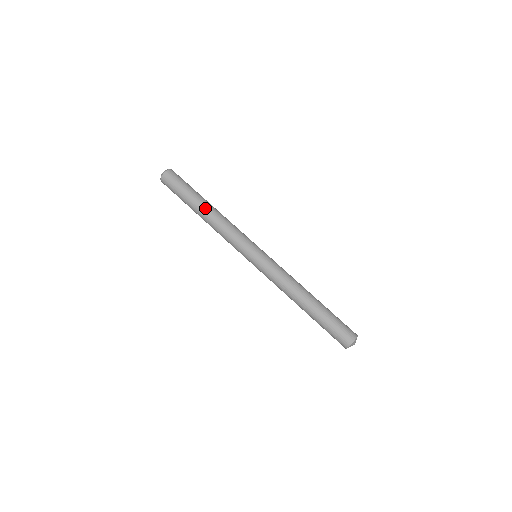
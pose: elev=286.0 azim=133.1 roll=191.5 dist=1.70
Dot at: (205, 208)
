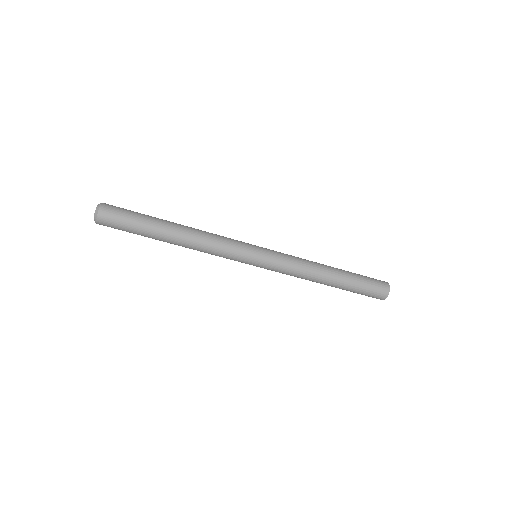
Dot at: (174, 233)
